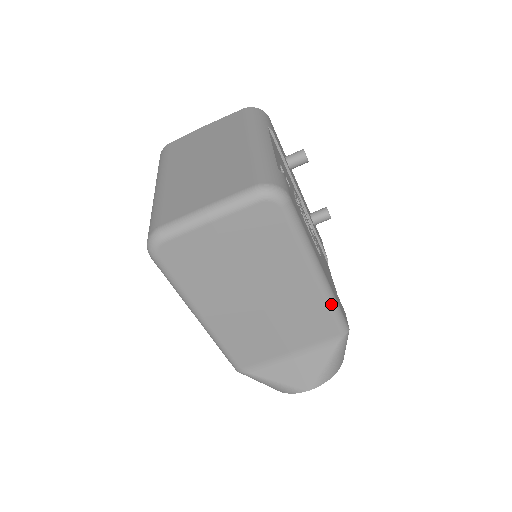
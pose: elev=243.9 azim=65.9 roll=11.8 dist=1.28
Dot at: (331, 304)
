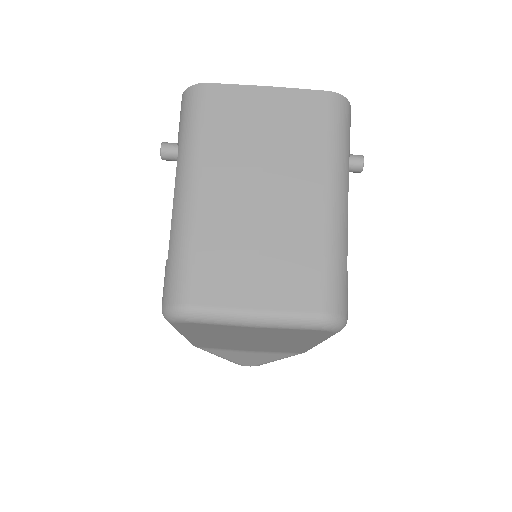
Dot at: occluded
